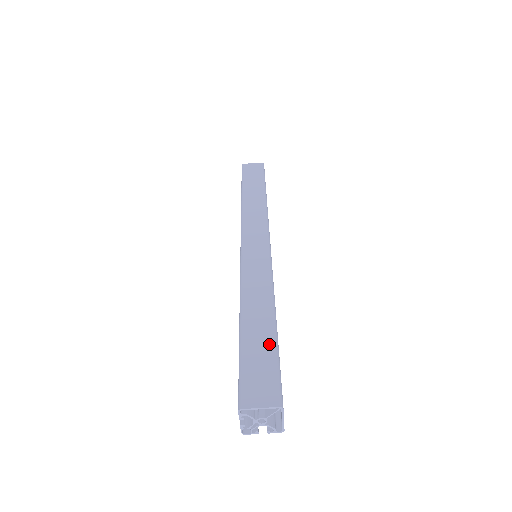
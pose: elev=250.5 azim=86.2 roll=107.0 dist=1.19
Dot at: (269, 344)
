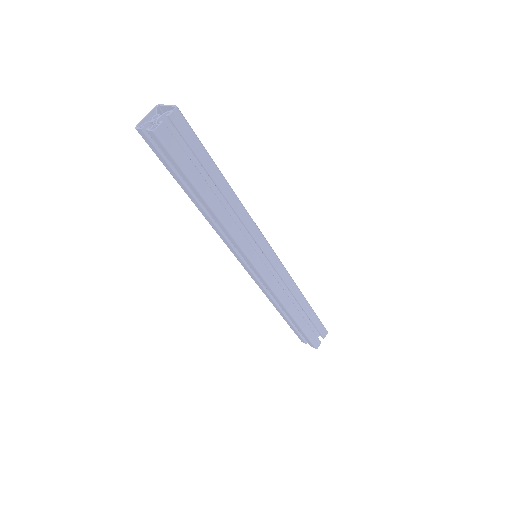
Dot at: occluded
